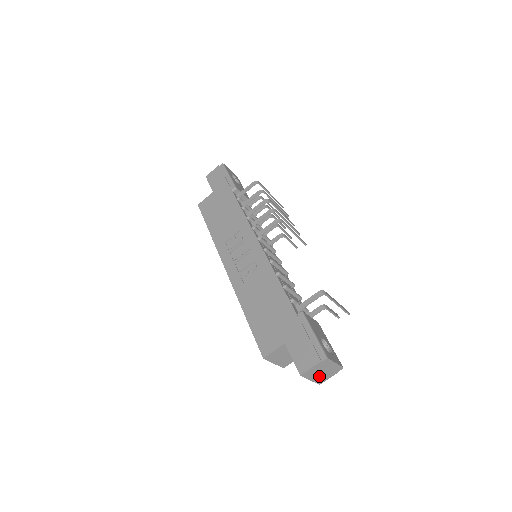
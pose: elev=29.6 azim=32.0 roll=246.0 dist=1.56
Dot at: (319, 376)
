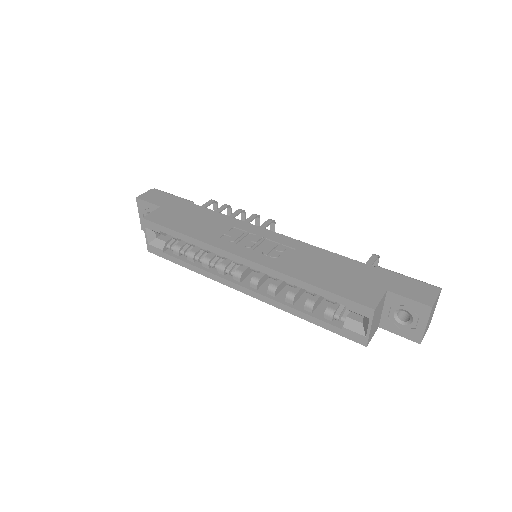
Dot at: (428, 323)
